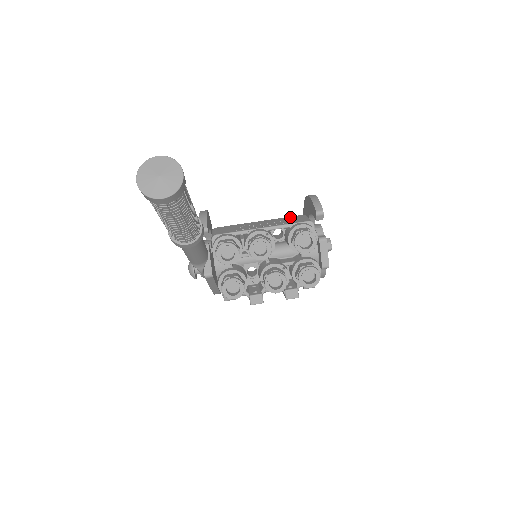
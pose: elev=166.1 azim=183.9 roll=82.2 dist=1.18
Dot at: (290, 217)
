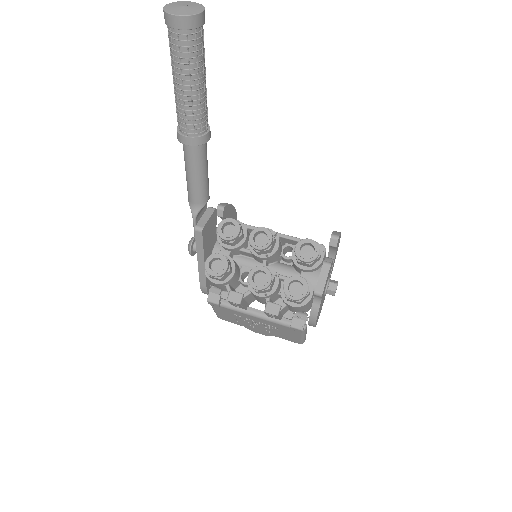
Dot at: occluded
